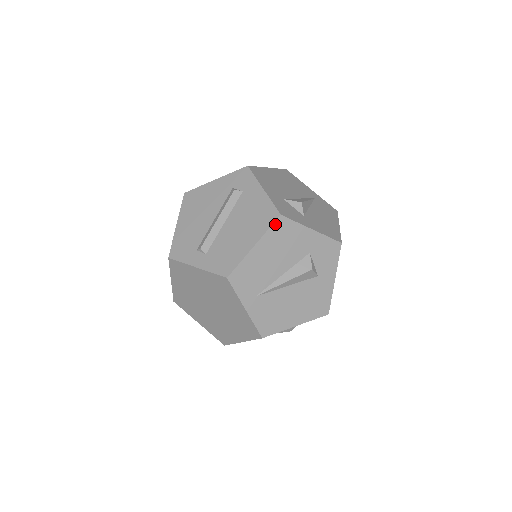
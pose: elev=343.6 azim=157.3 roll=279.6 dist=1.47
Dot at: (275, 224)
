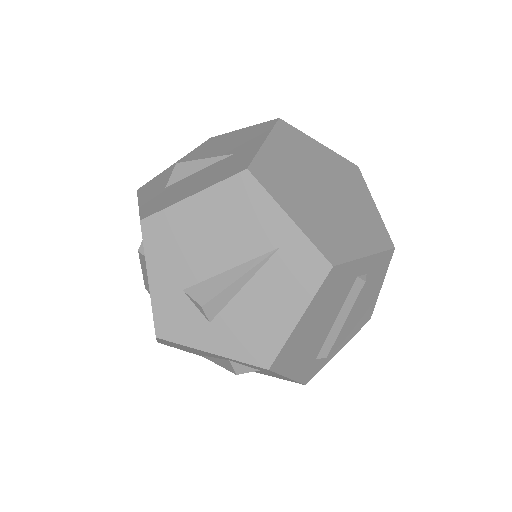
Dot at: (159, 339)
